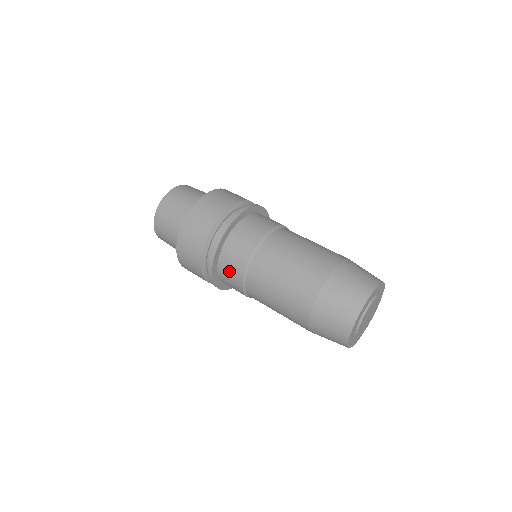
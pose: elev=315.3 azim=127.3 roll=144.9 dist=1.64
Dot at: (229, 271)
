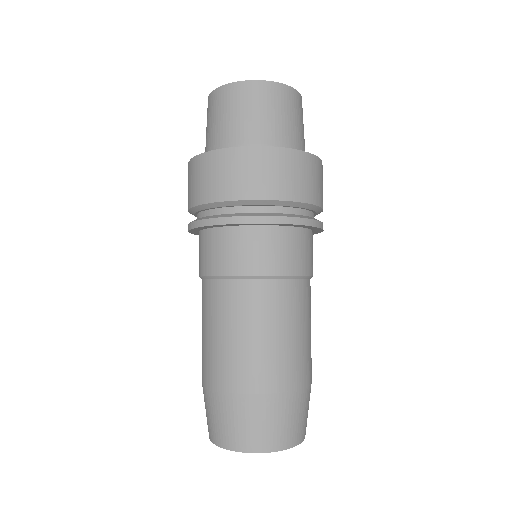
Dot at: occluded
